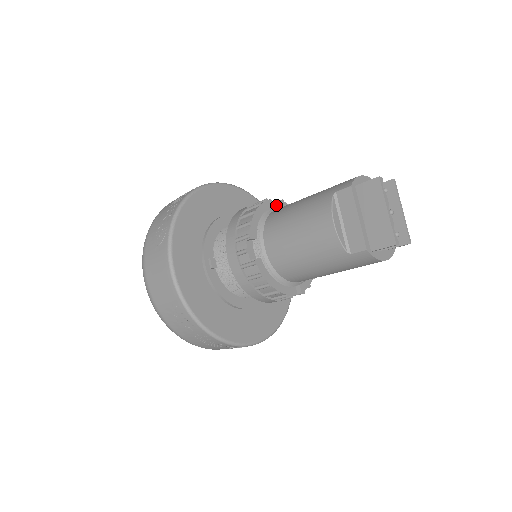
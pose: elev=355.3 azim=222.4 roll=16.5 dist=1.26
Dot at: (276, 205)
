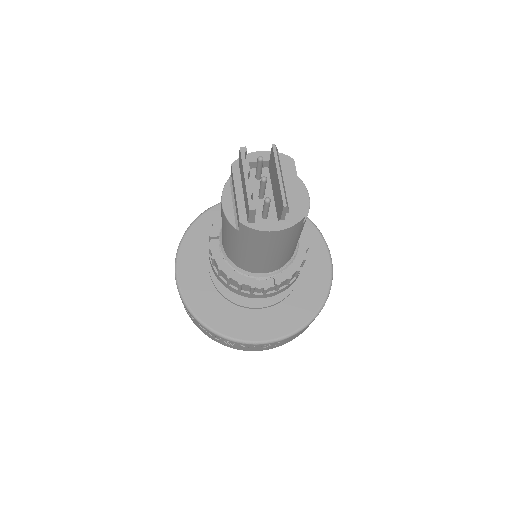
Dot at: occluded
